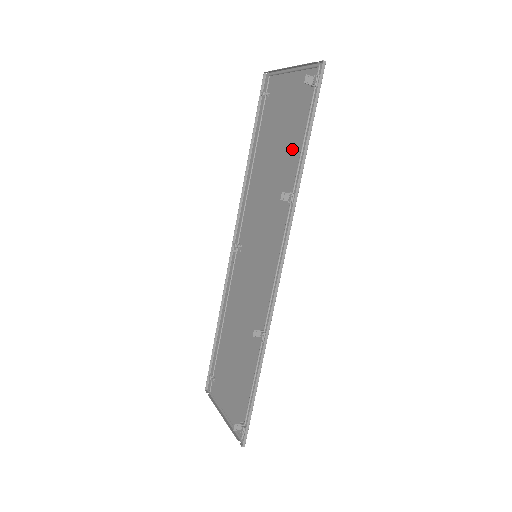
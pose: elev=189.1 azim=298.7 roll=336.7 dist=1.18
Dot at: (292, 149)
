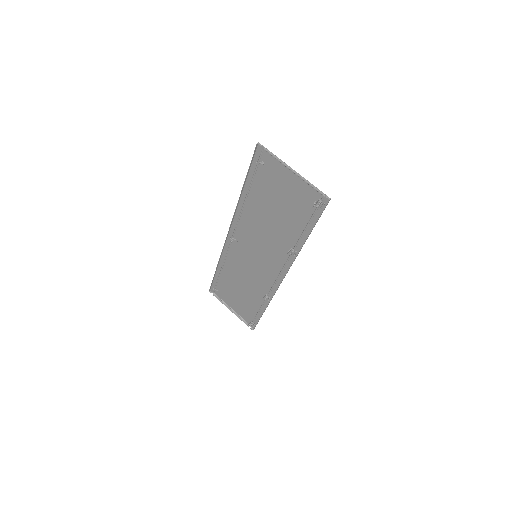
Dot at: (293, 224)
